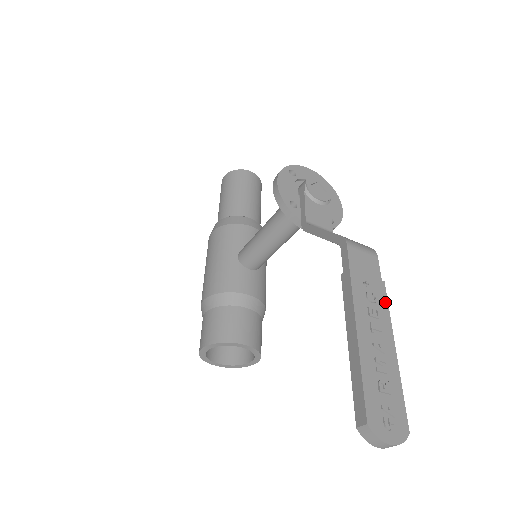
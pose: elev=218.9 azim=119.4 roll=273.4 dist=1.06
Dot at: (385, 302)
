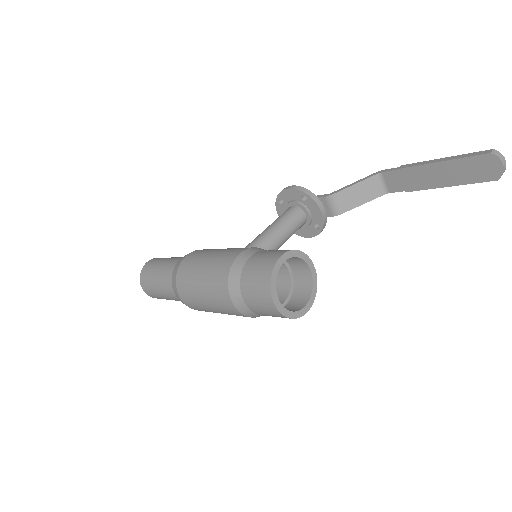
Dot at: occluded
